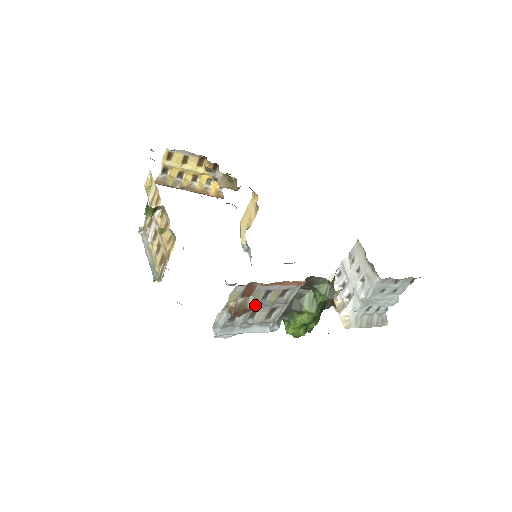
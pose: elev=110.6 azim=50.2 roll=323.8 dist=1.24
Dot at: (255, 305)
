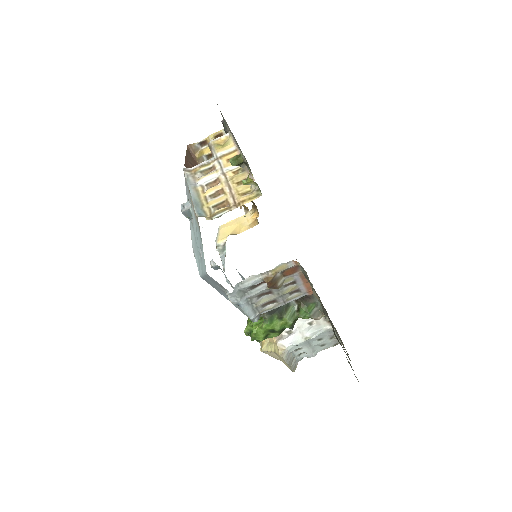
Dot at: (280, 286)
